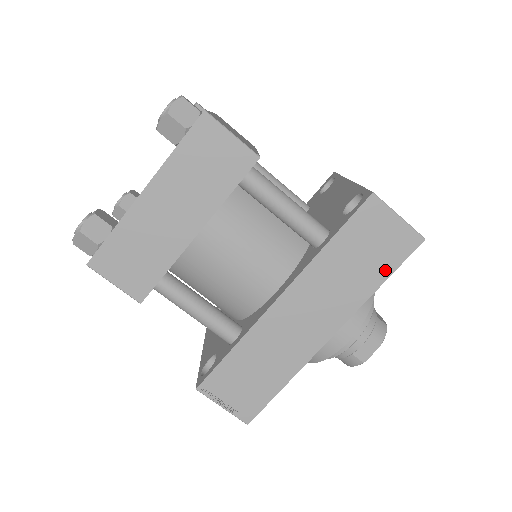
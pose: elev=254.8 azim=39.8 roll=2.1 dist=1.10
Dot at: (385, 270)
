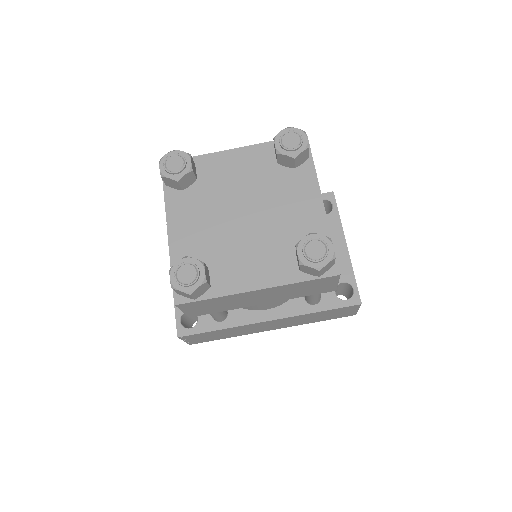
Dot at: (327, 319)
